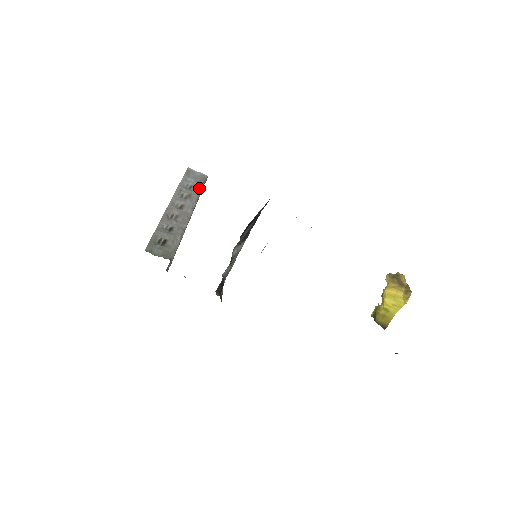
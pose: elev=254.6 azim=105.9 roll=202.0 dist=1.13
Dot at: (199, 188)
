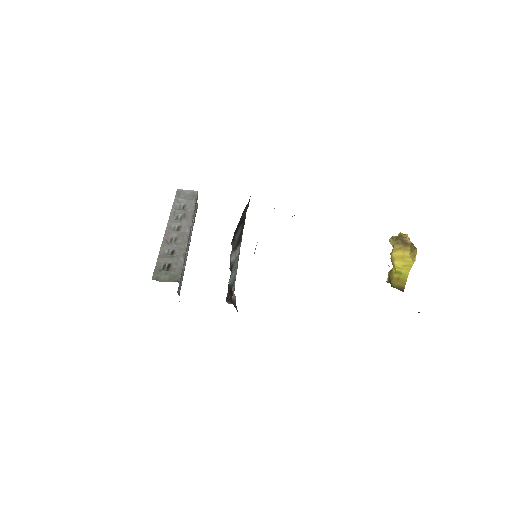
Dot at: (192, 205)
